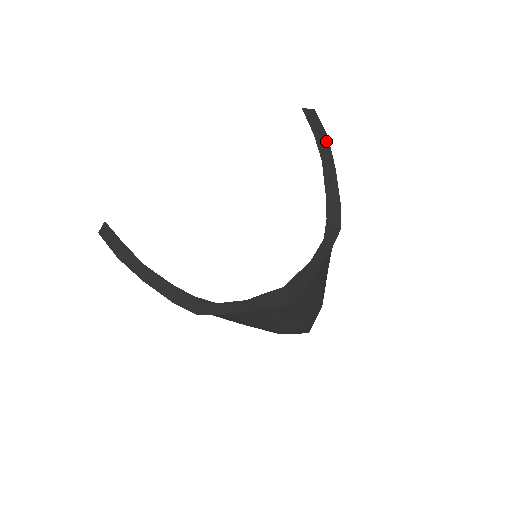
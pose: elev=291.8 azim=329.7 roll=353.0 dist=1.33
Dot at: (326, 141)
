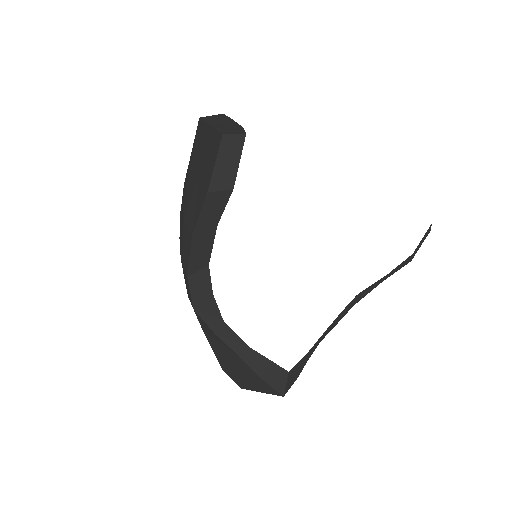
Dot at: (407, 263)
